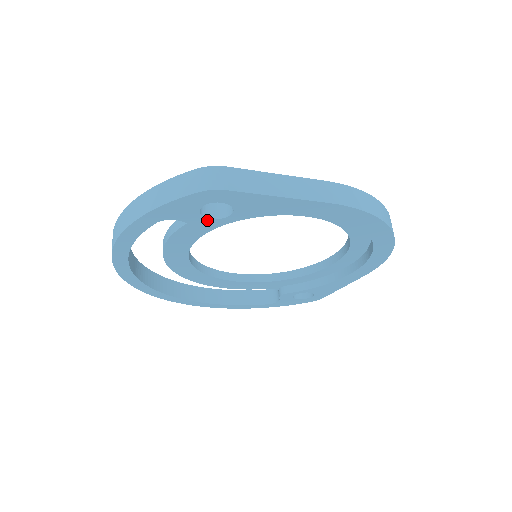
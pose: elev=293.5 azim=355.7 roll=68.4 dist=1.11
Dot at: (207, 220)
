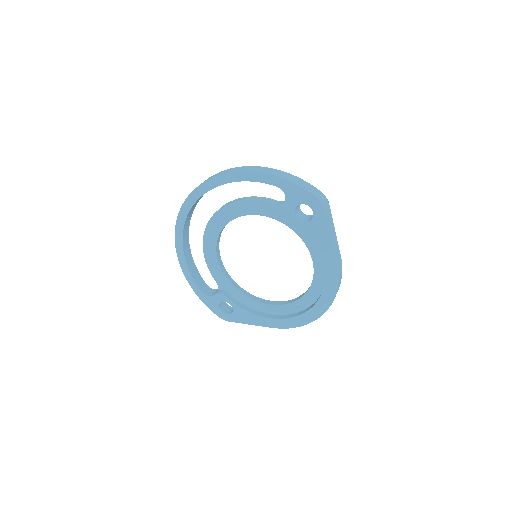
Dot at: (293, 212)
